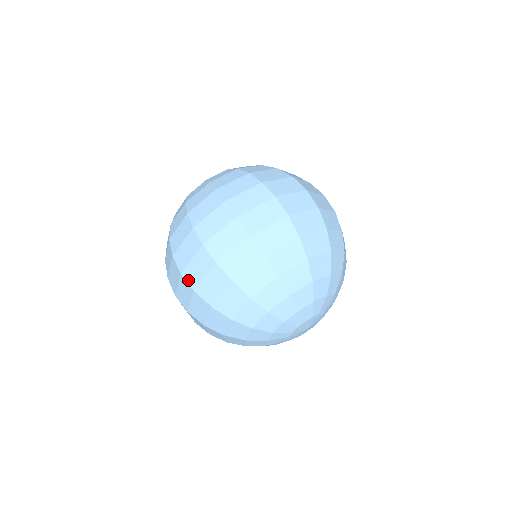
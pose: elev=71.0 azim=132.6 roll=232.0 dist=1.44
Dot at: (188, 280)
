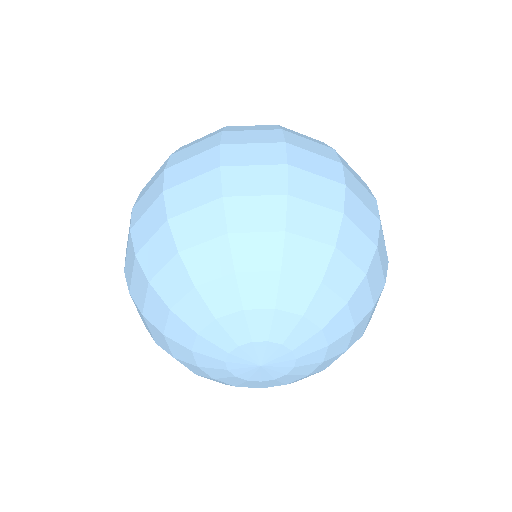
Dot at: (125, 258)
